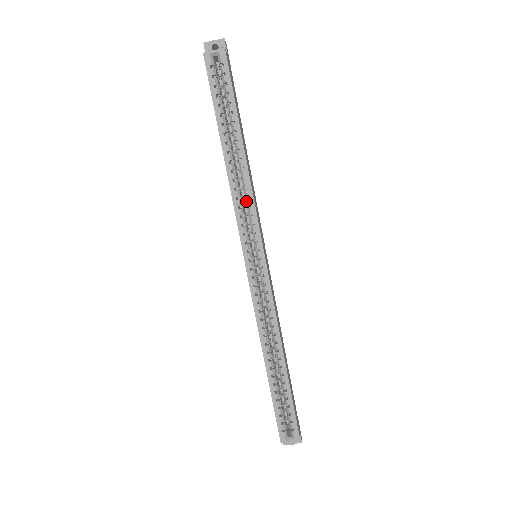
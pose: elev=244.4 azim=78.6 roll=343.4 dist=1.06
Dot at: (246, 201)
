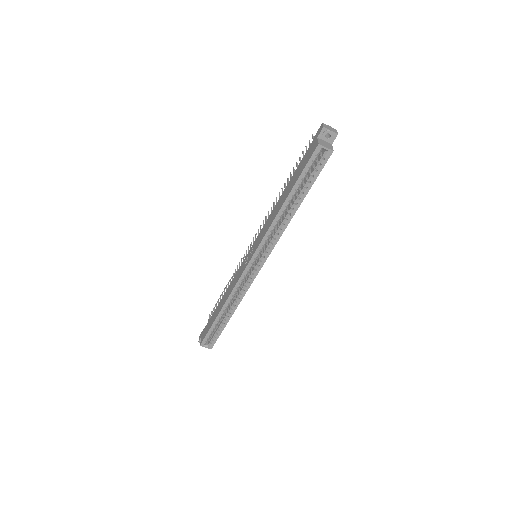
Dot at: (275, 235)
